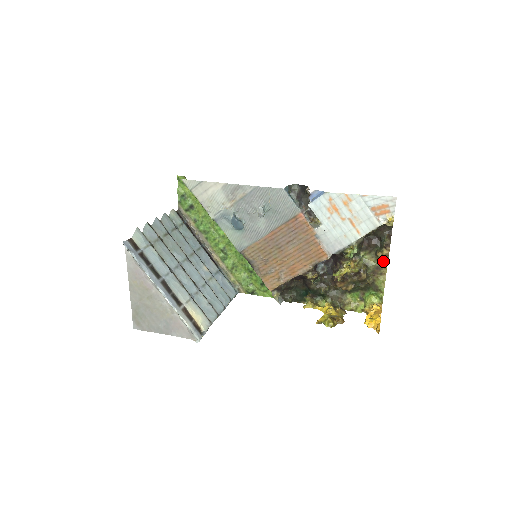
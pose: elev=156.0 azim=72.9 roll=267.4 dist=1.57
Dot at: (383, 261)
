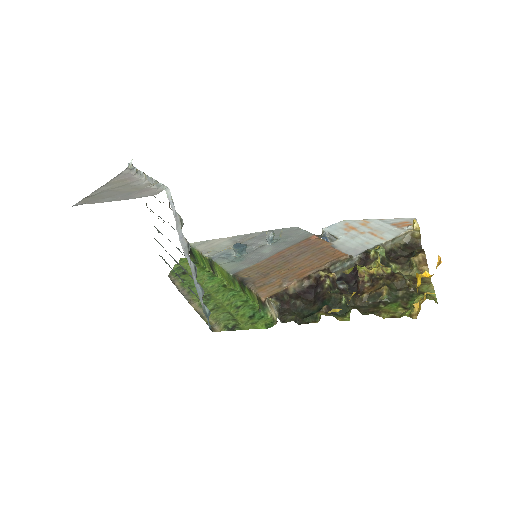
Dot at: (421, 265)
